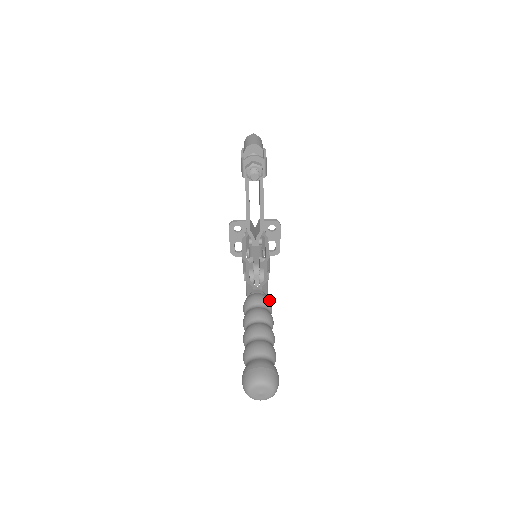
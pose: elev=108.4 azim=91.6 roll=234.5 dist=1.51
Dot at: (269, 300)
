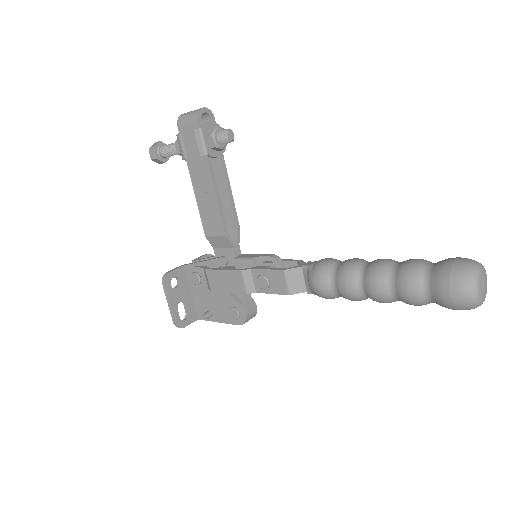
Dot at: occluded
